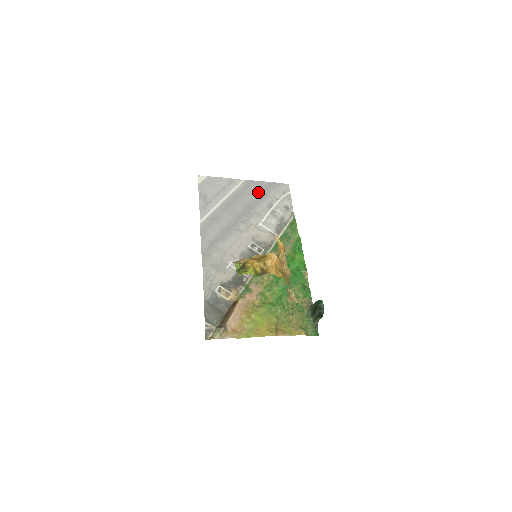
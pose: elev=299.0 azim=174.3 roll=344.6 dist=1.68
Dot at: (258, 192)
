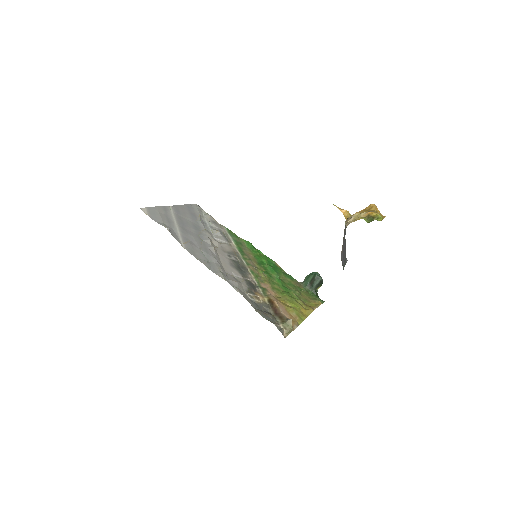
Dot at: (188, 214)
